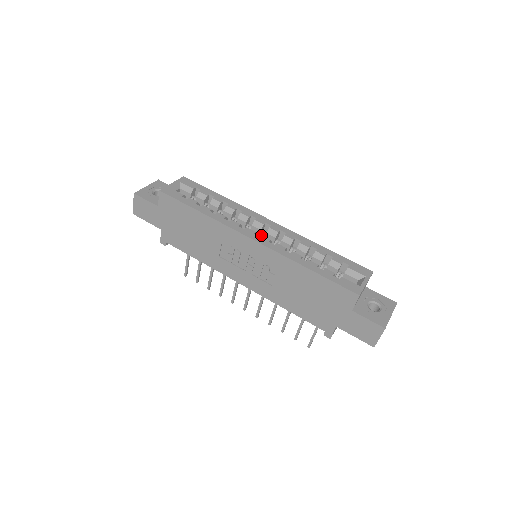
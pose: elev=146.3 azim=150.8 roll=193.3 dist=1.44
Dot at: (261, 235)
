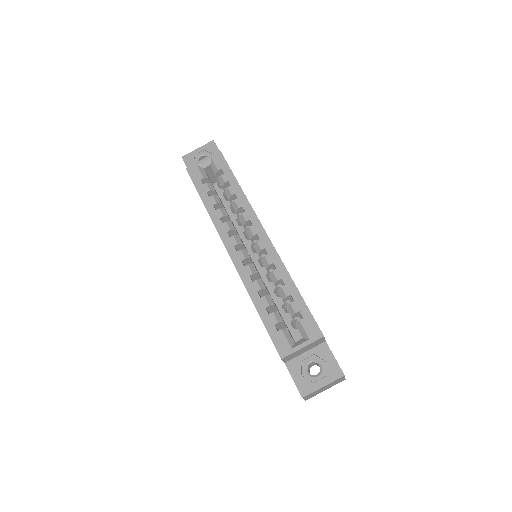
Dot at: (240, 250)
